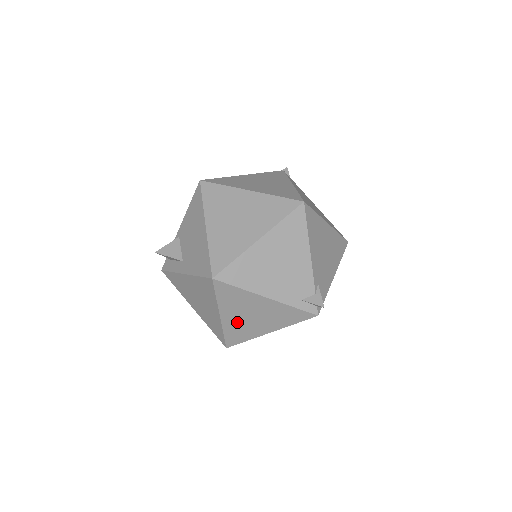
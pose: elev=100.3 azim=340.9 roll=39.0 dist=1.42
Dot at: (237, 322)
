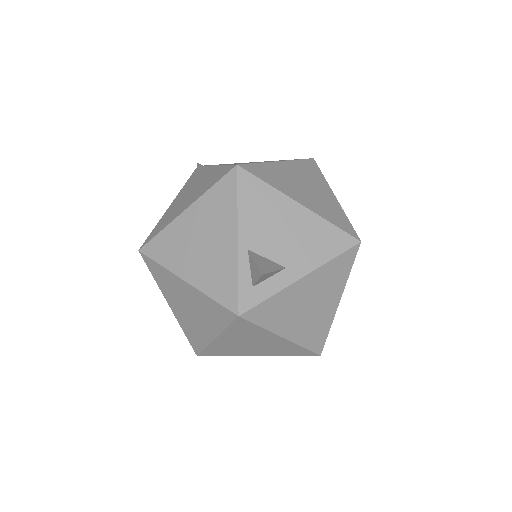
Dot at: occluded
